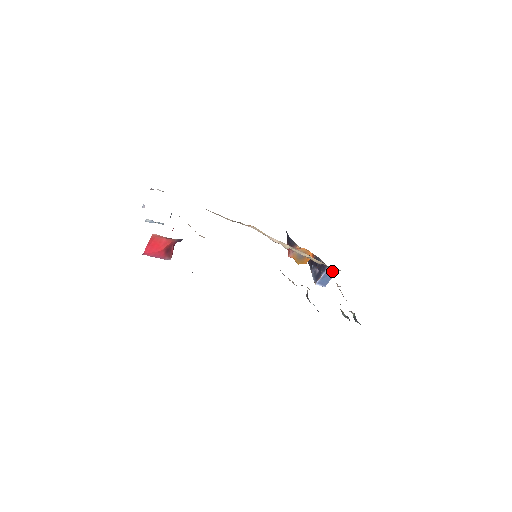
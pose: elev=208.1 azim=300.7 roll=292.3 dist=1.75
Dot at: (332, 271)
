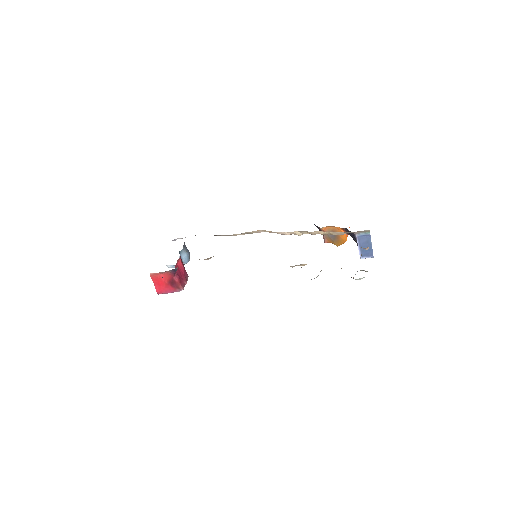
Dot at: (365, 236)
